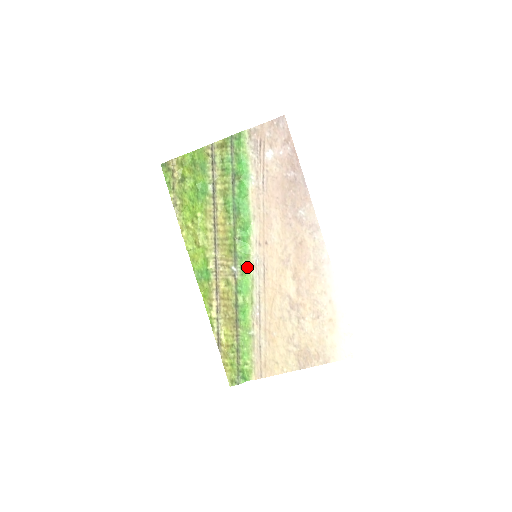
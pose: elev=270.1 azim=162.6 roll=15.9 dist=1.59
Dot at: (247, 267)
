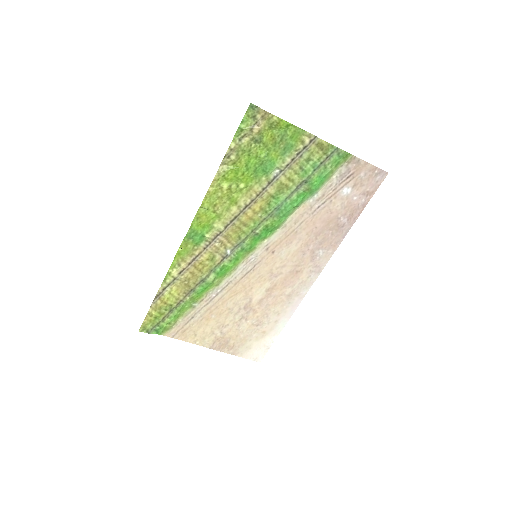
Dot at: (240, 258)
